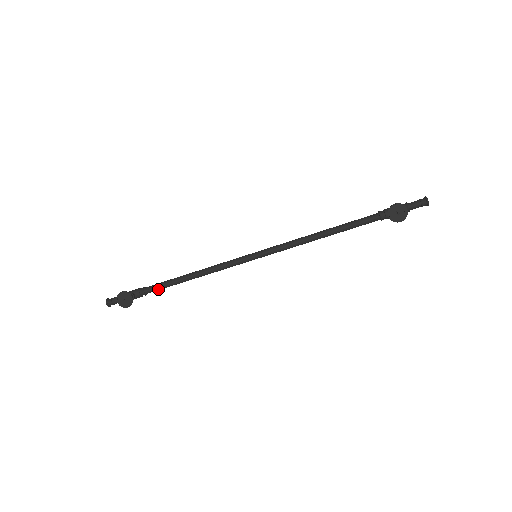
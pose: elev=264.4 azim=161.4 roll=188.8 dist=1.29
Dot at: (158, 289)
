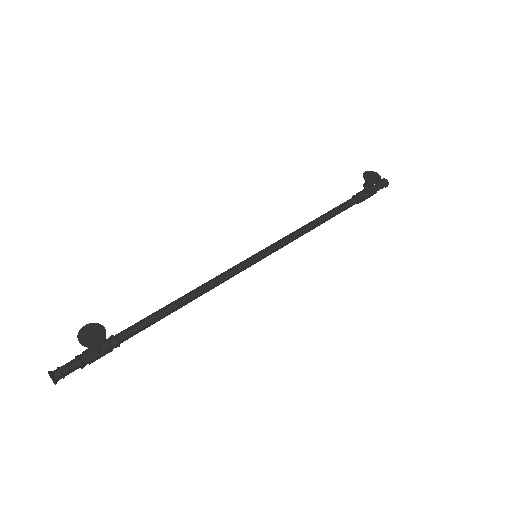
Dot at: (137, 329)
